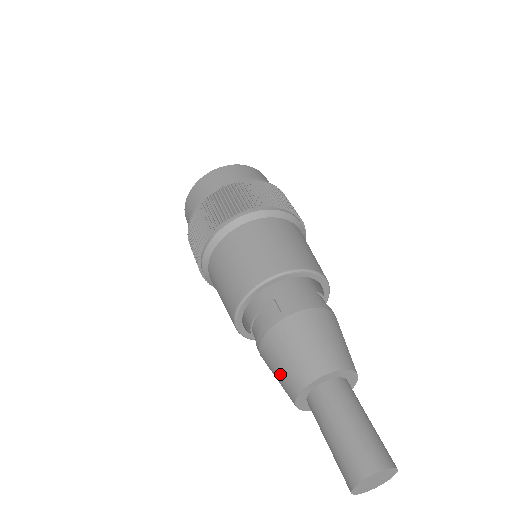
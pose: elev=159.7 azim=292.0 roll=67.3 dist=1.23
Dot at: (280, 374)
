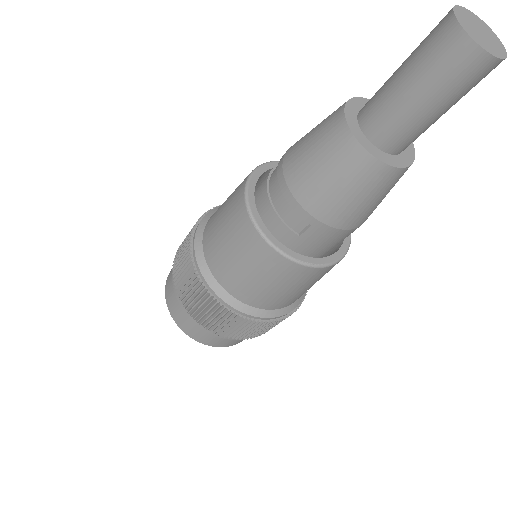
Dot at: (317, 145)
